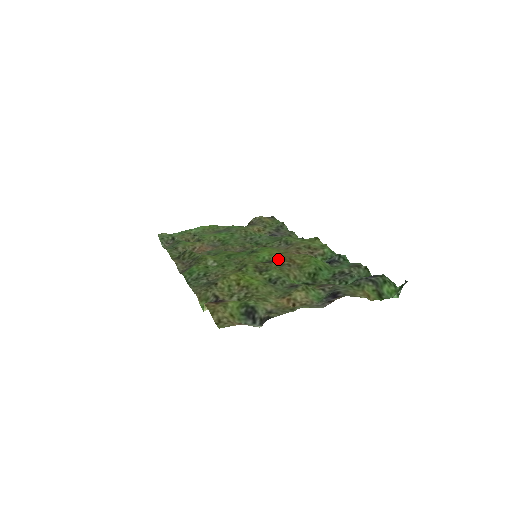
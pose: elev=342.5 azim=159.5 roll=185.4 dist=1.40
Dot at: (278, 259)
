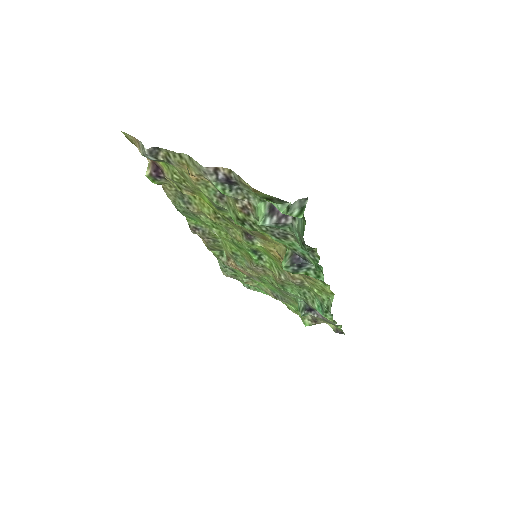
Dot at: (258, 238)
